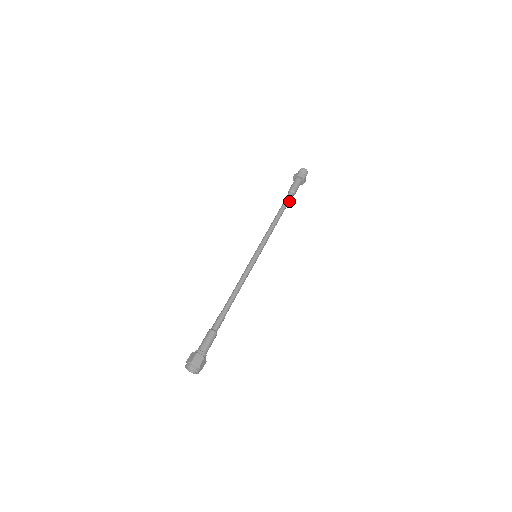
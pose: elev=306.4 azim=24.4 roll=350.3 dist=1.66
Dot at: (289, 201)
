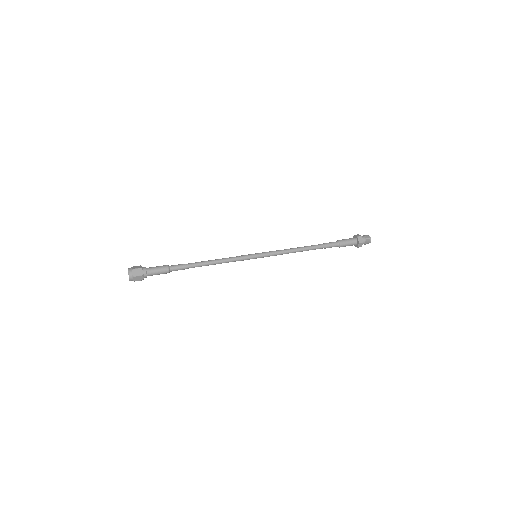
Dot at: (328, 247)
